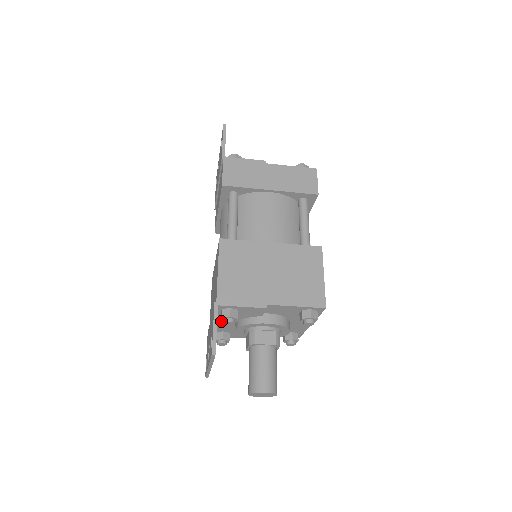
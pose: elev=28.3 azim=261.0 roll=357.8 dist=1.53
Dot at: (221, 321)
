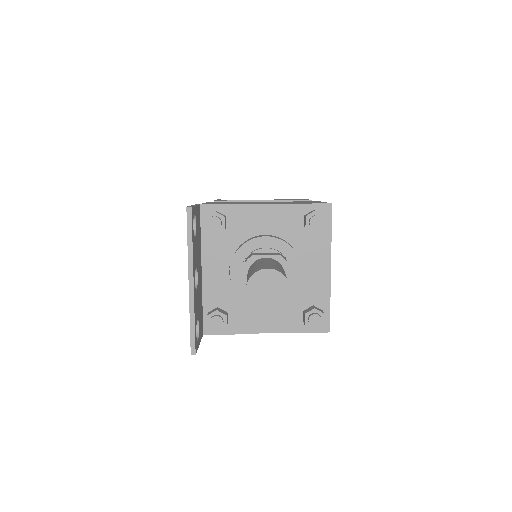
Dot at: (210, 265)
